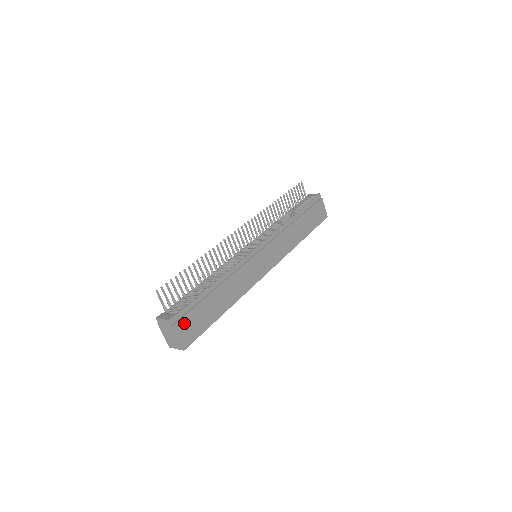
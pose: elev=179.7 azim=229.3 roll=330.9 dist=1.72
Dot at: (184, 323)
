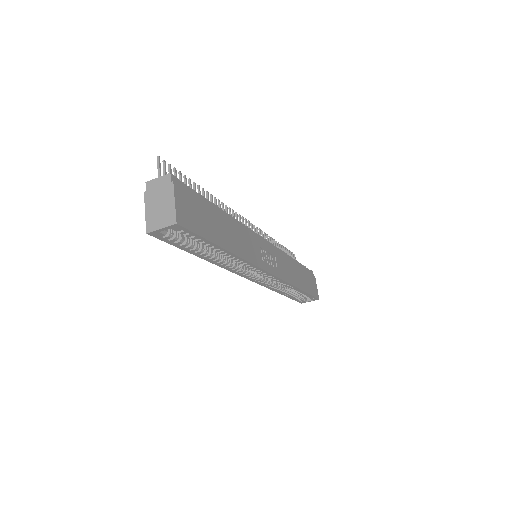
Dot at: (185, 197)
